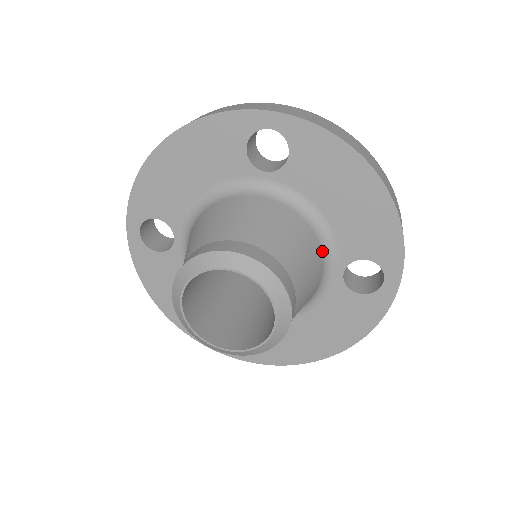
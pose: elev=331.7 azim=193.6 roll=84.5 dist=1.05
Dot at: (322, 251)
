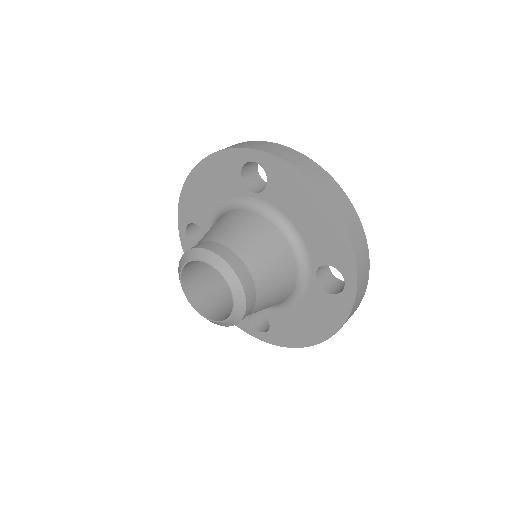
Dot at: (295, 256)
